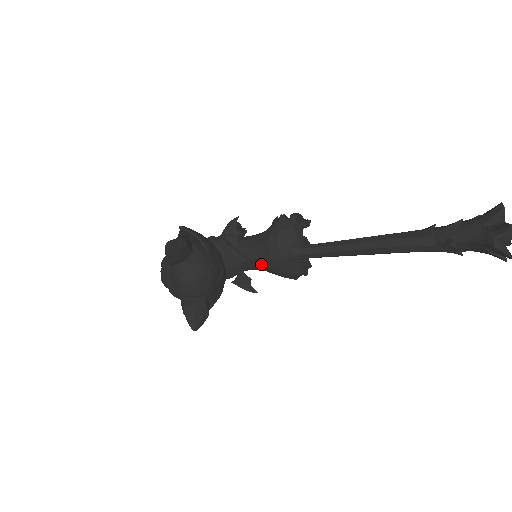
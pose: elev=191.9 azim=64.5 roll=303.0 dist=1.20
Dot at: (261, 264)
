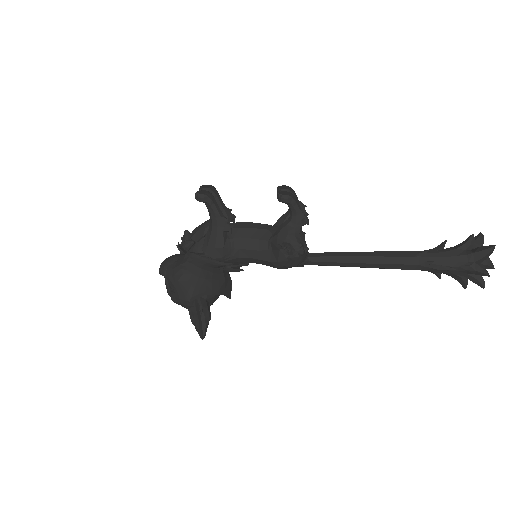
Dot at: occluded
